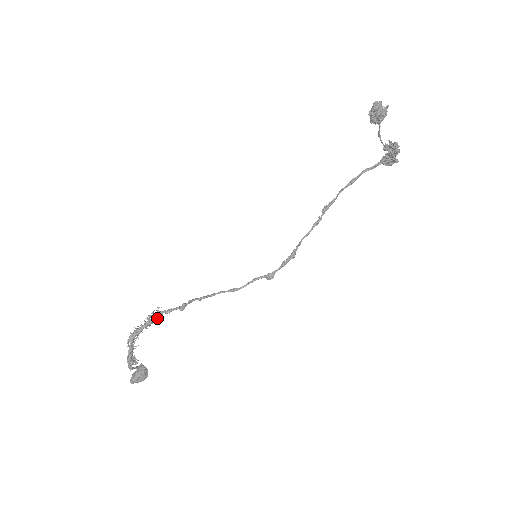
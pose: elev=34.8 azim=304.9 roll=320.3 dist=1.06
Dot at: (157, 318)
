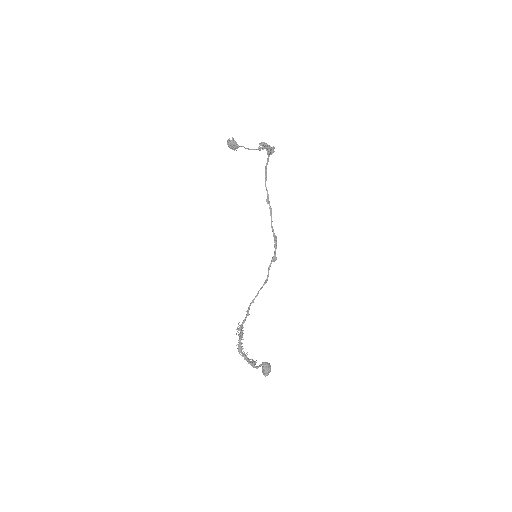
Dot at: (242, 330)
